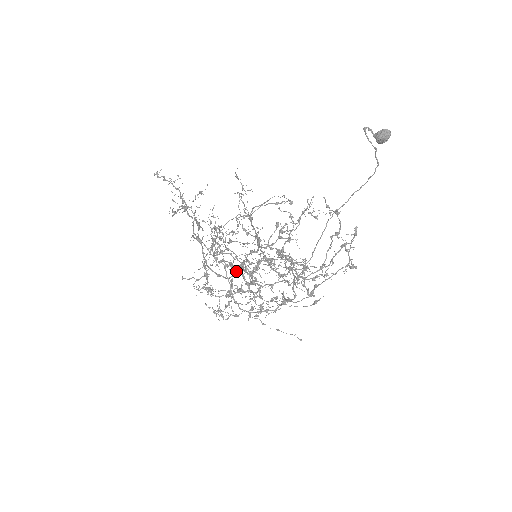
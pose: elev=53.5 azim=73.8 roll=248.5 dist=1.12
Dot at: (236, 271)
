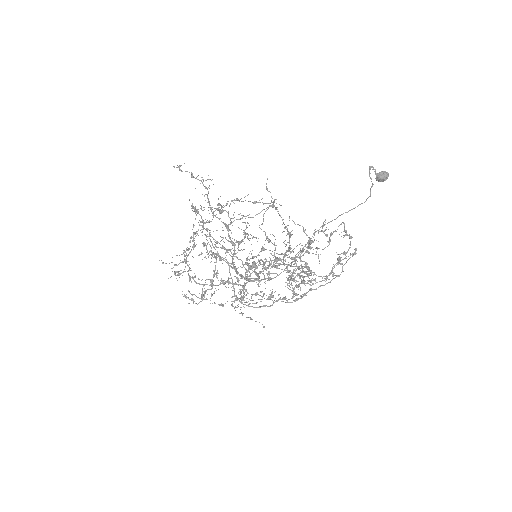
Dot at: (252, 272)
